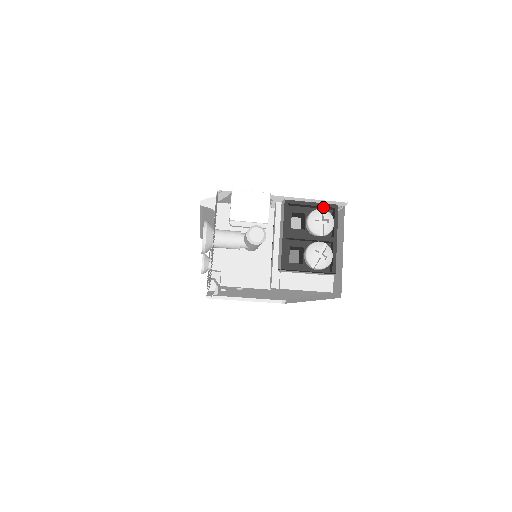
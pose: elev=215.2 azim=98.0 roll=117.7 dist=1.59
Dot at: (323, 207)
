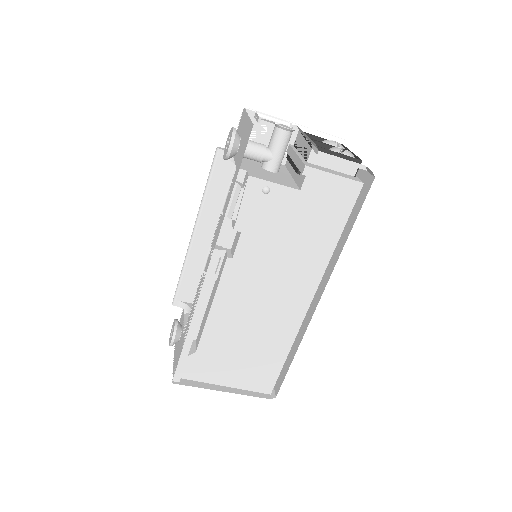
Dot at: occluded
